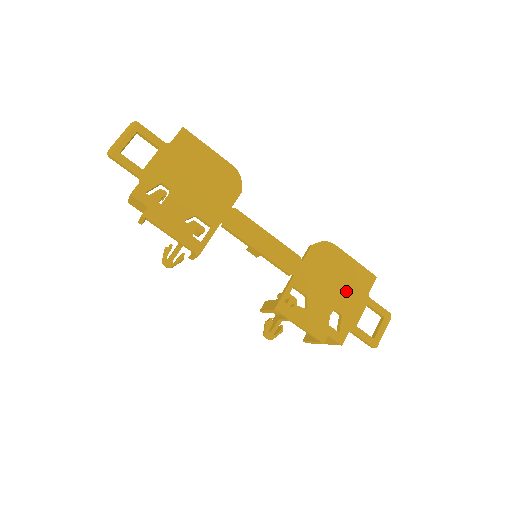
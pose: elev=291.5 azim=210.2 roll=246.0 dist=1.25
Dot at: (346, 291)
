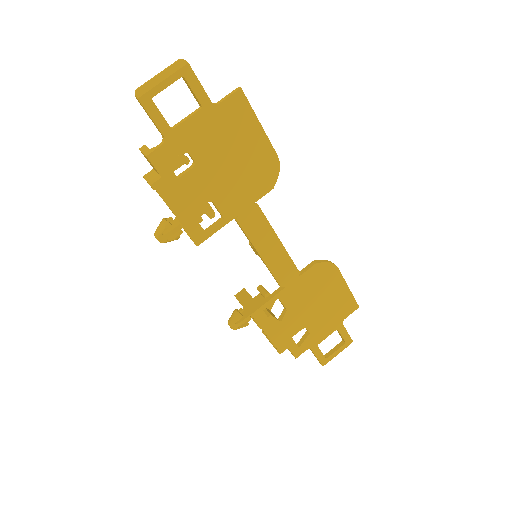
Dot at: (325, 313)
